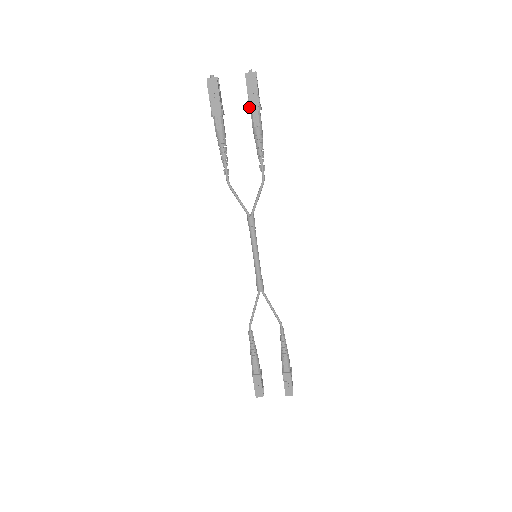
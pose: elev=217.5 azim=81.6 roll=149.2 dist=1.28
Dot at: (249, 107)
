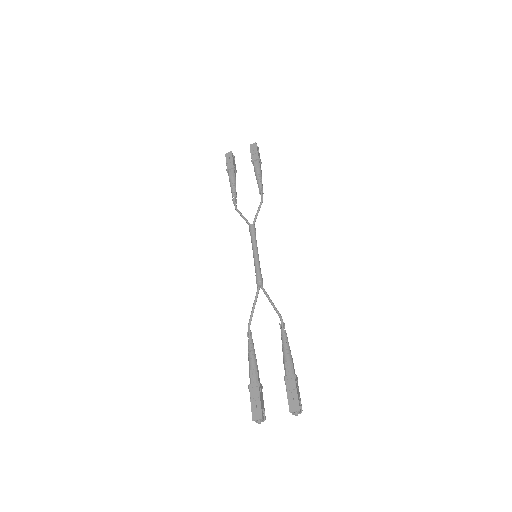
Dot at: occluded
